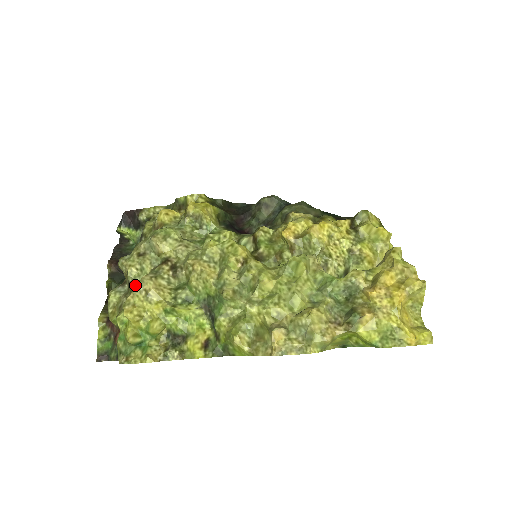
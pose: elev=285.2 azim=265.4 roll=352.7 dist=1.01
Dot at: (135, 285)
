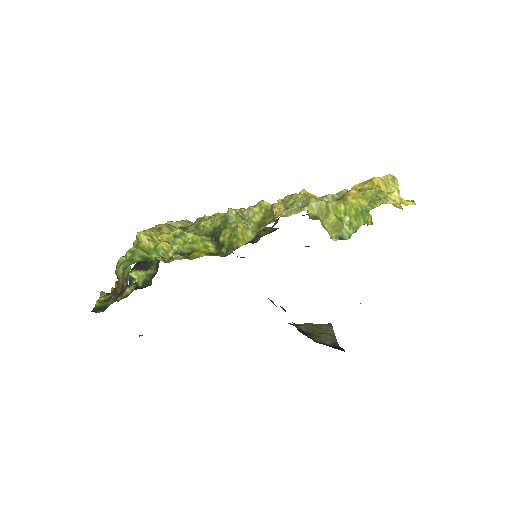
Dot at: occluded
